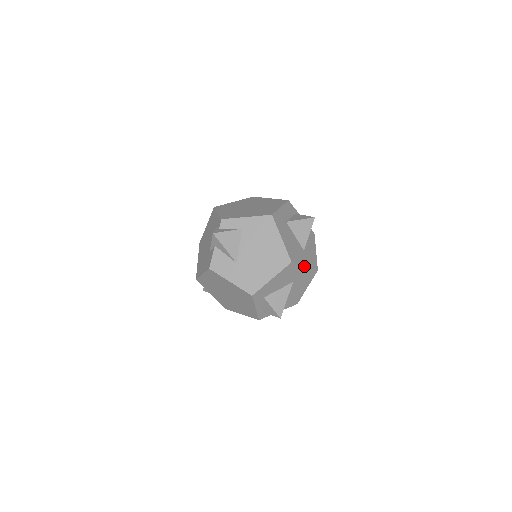
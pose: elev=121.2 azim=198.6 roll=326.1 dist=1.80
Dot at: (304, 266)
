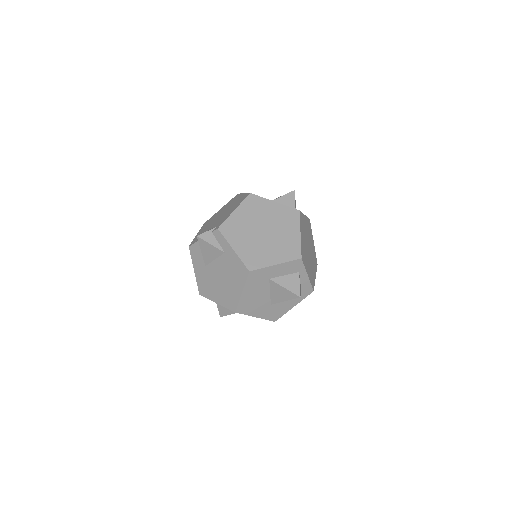
Dot at: (254, 316)
